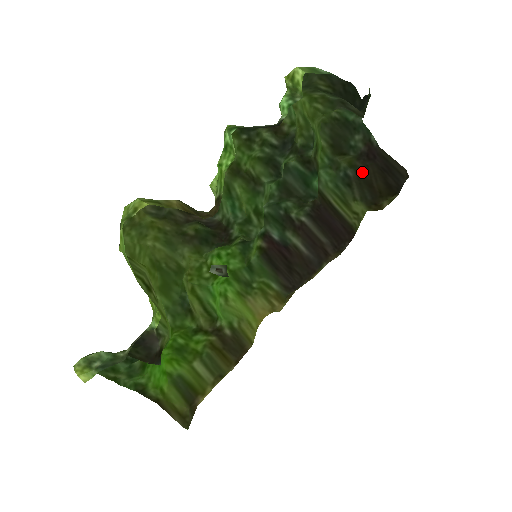
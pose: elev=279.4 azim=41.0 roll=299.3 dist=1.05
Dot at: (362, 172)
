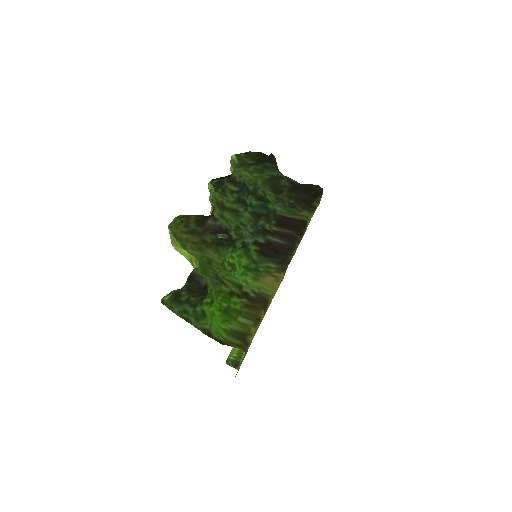
Dot at: (297, 197)
